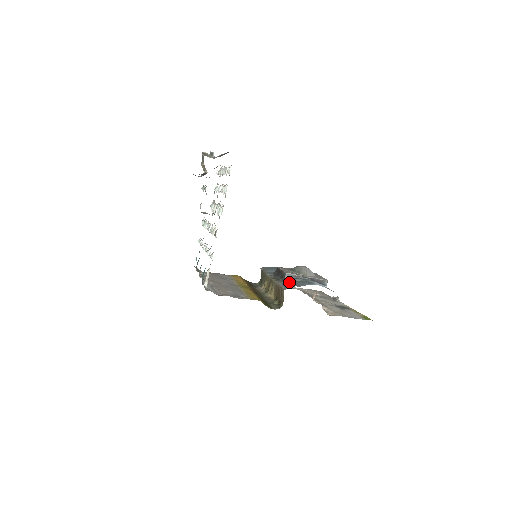
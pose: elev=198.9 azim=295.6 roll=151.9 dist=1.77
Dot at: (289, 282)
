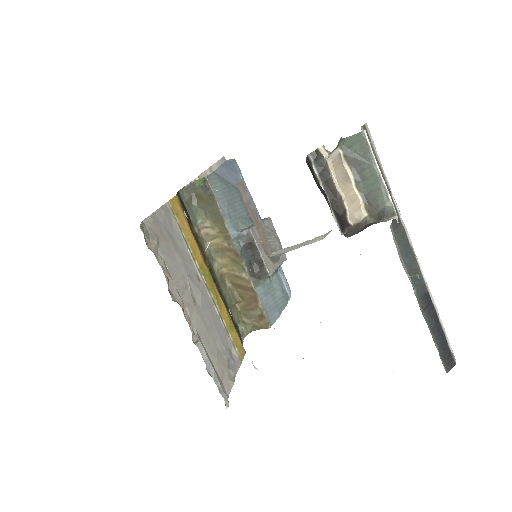
Dot at: (267, 291)
